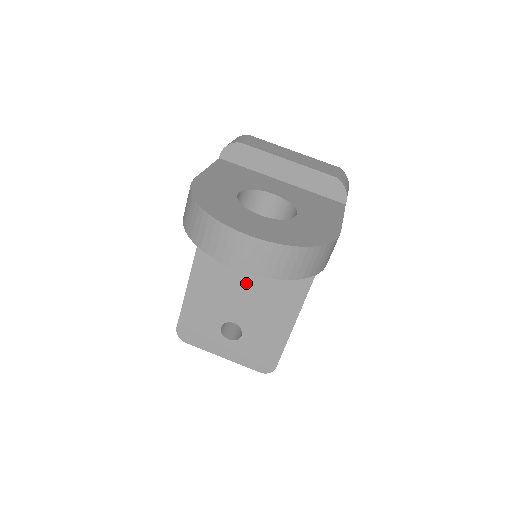
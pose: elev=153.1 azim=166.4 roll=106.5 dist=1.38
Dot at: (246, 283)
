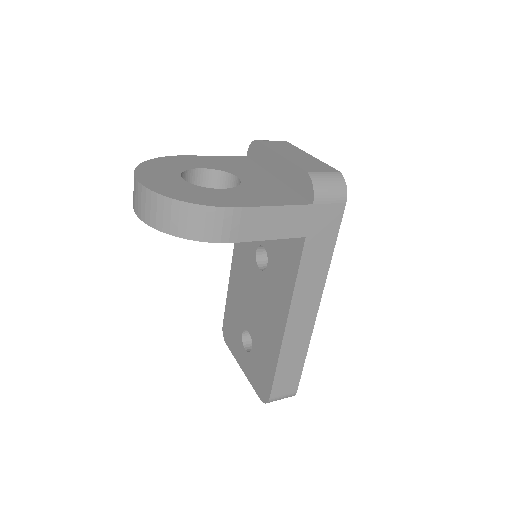
Dot at: (256, 288)
